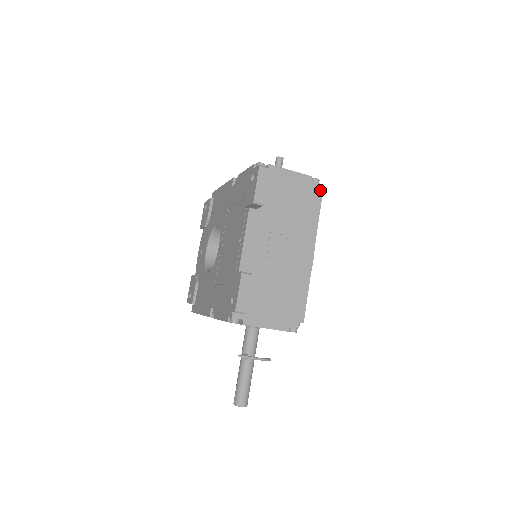
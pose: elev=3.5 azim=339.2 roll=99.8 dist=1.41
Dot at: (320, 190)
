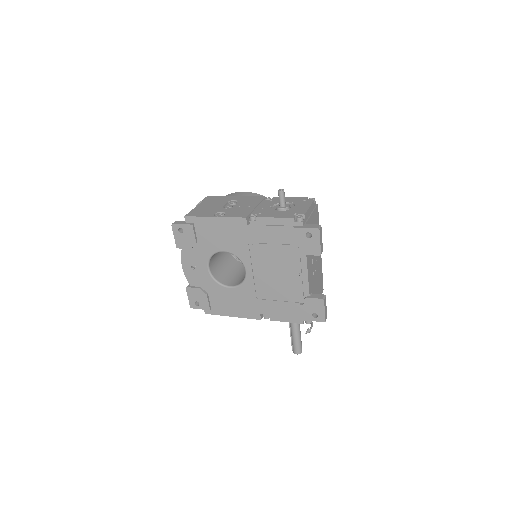
Dot at: (317, 206)
